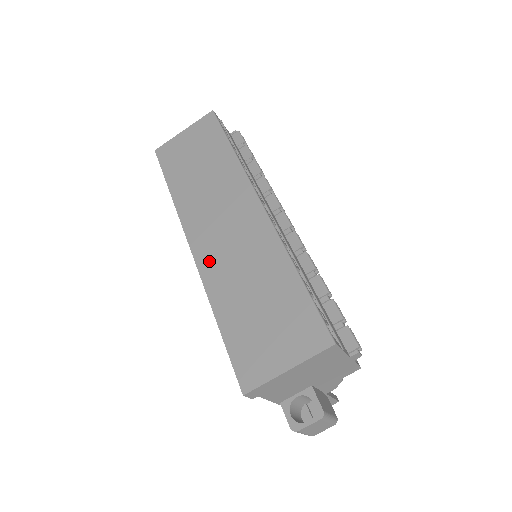
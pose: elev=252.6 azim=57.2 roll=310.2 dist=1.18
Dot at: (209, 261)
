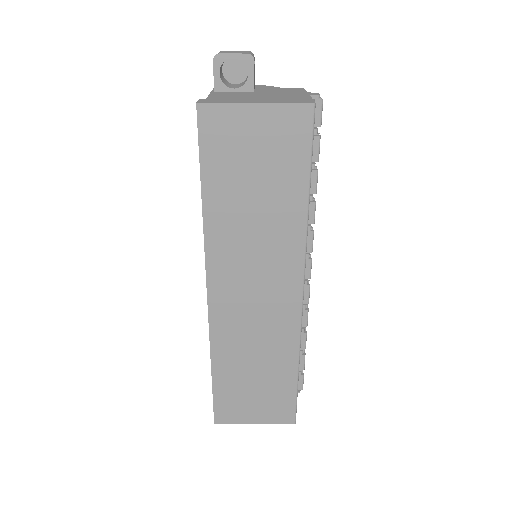
Dot at: (224, 320)
